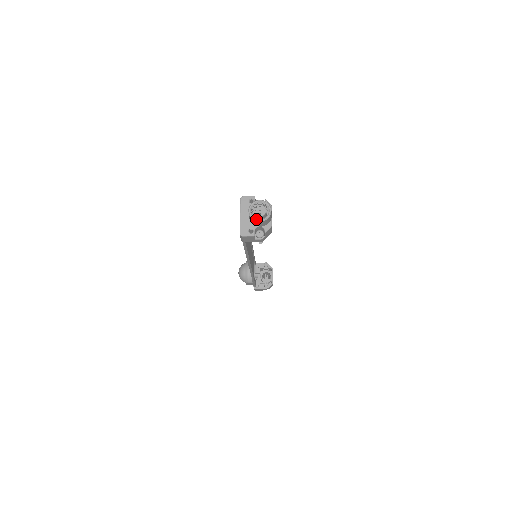
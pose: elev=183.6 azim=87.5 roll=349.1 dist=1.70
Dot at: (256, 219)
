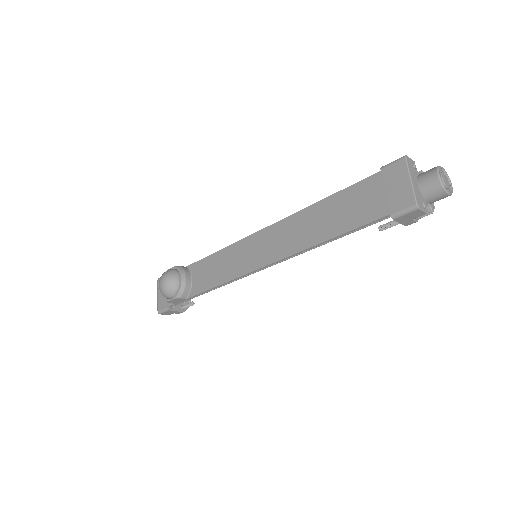
Dot at: occluded
